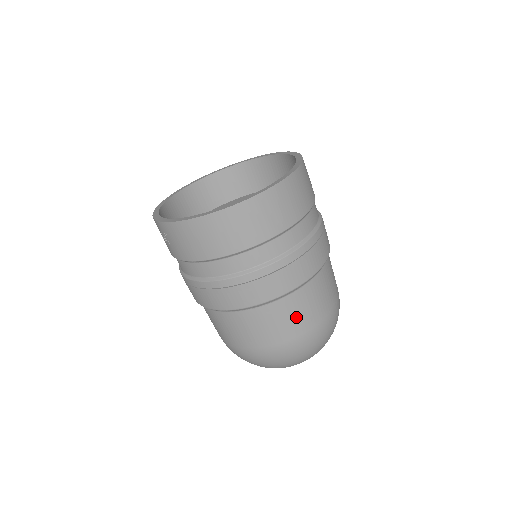
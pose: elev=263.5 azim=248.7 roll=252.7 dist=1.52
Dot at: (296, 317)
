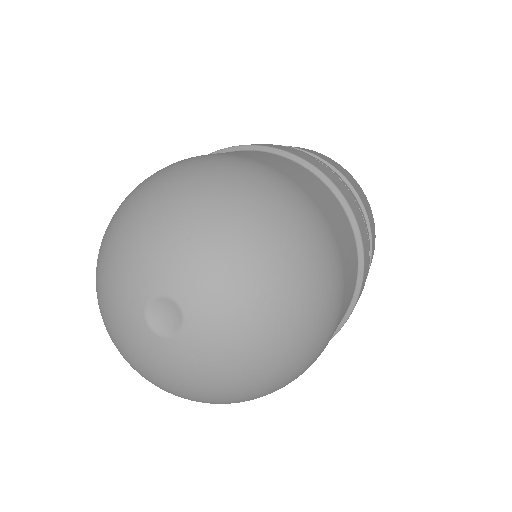
Dot at: (291, 170)
